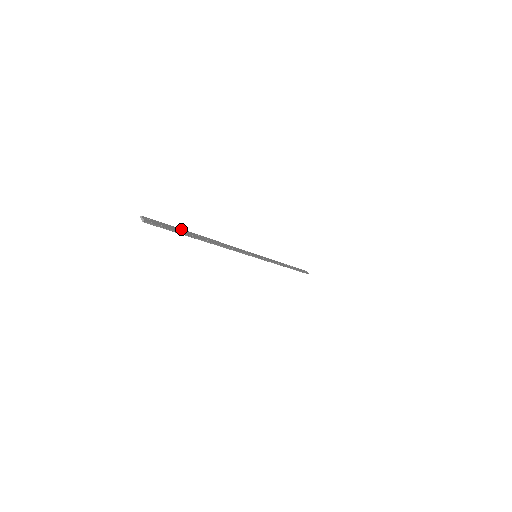
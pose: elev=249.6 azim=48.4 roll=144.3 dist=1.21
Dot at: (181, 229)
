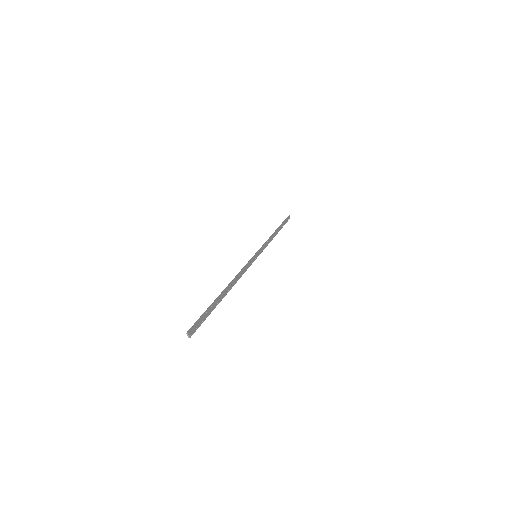
Dot at: (210, 306)
